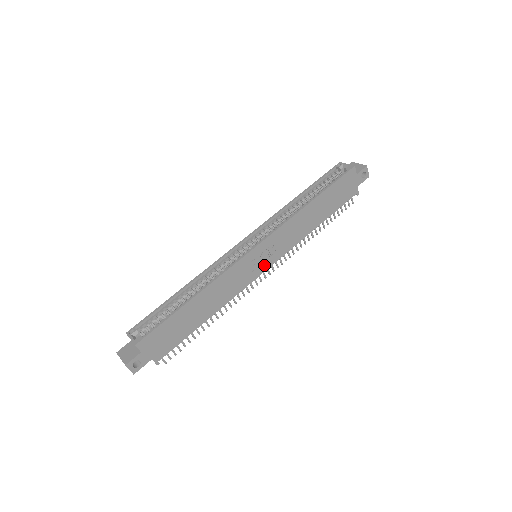
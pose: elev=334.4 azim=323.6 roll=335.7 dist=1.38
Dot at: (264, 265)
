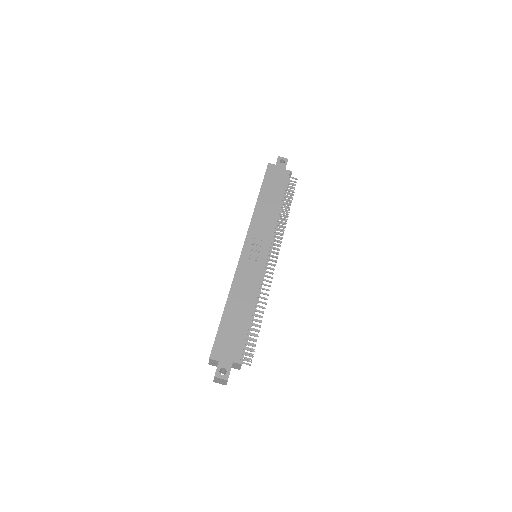
Dot at: (262, 254)
